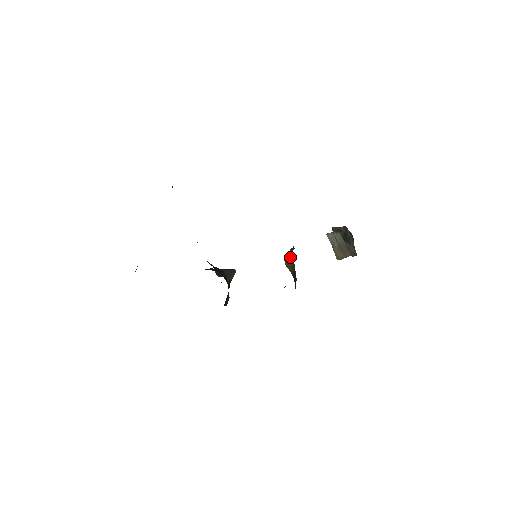
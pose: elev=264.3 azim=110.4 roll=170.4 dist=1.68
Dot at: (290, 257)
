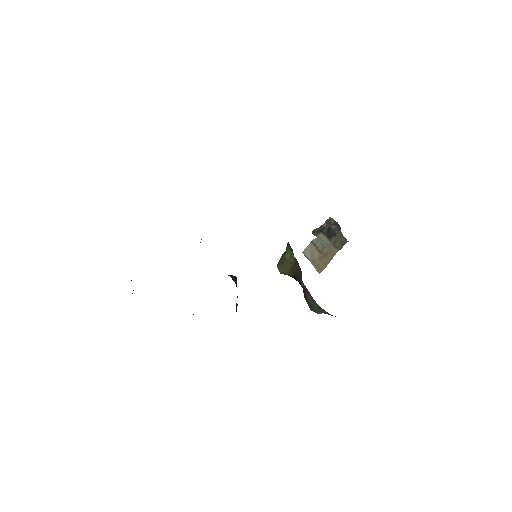
Dot at: (285, 259)
